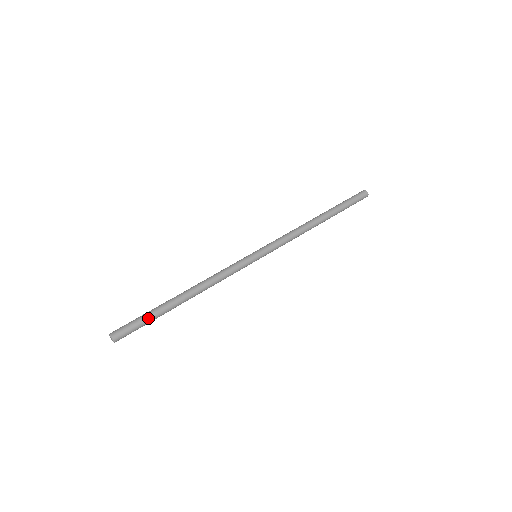
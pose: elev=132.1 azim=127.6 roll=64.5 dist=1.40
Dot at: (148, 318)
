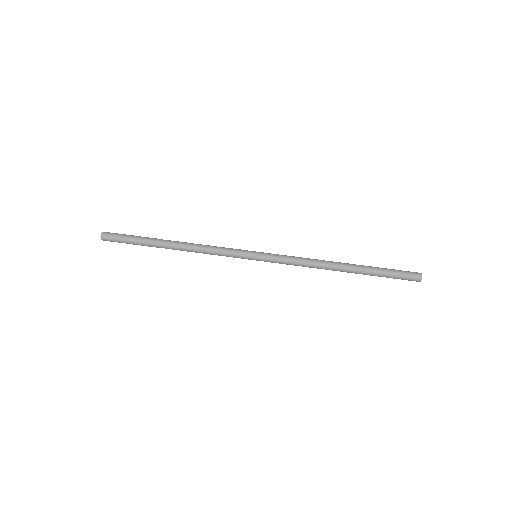
Dot at: (134, 239)
